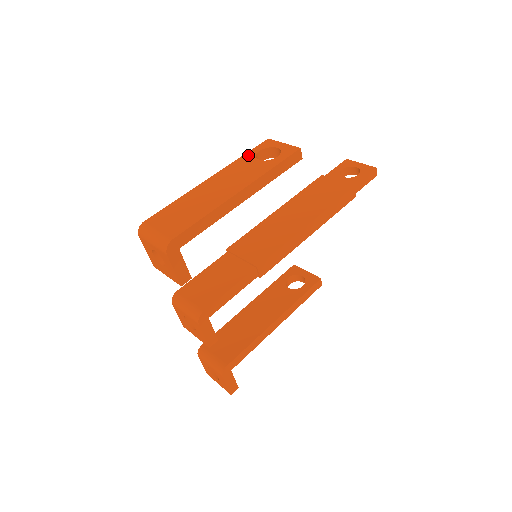
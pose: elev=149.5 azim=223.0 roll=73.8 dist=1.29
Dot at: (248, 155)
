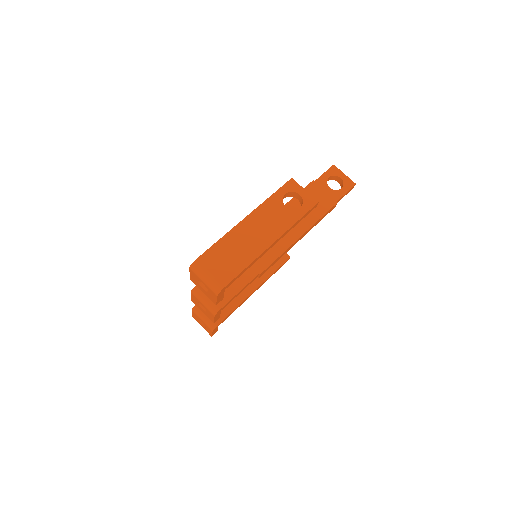
Dot at: (276, 197)
